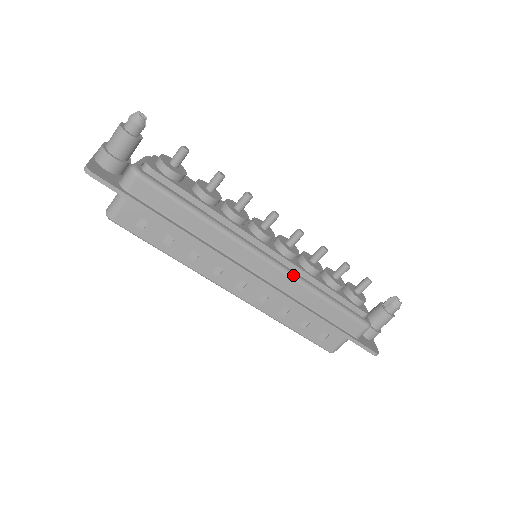
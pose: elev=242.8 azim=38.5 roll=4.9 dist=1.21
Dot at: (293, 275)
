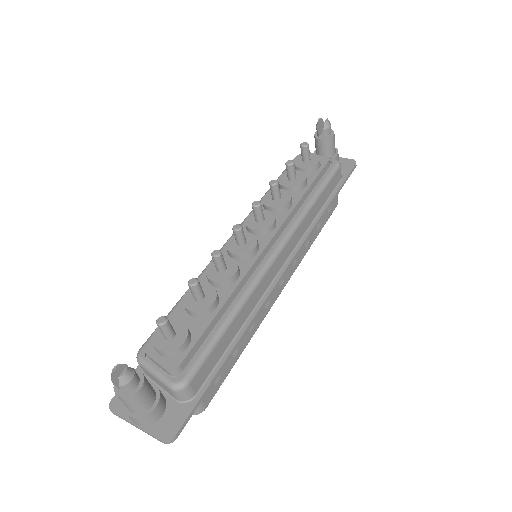
Dot at: (293, 228)
